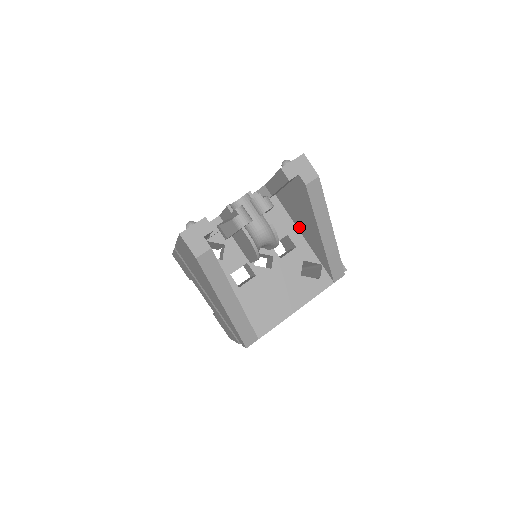
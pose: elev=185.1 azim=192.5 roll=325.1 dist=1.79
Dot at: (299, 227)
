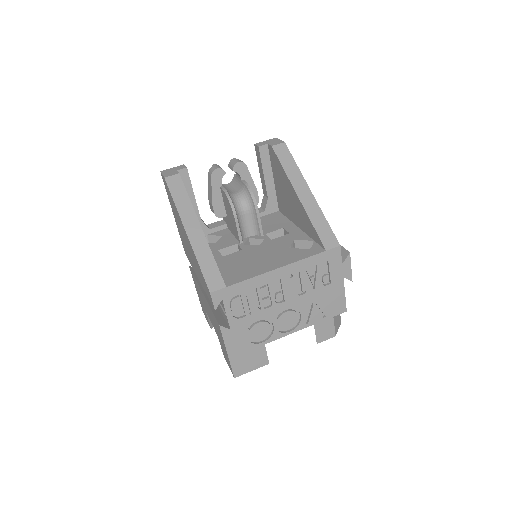
Dot at: (294, 219)
